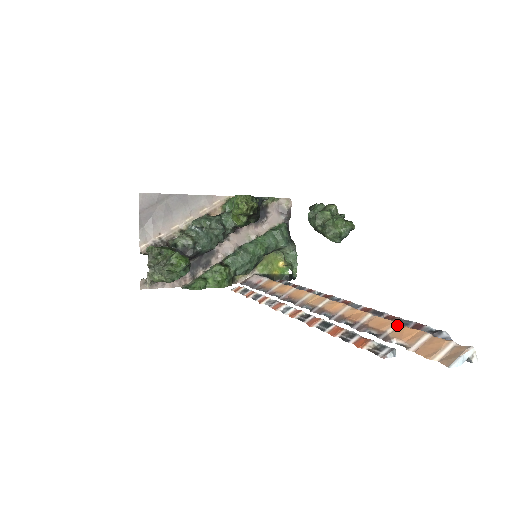
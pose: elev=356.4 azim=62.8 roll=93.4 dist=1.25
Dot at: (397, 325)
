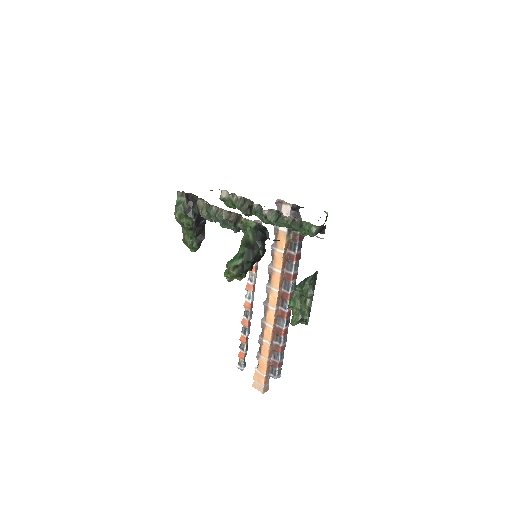
Dot at: (266, 360)
